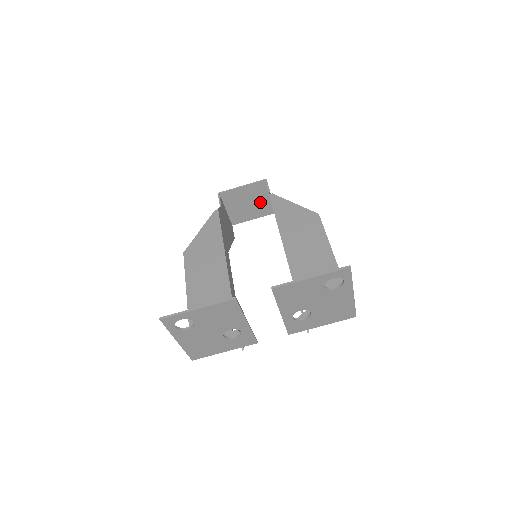
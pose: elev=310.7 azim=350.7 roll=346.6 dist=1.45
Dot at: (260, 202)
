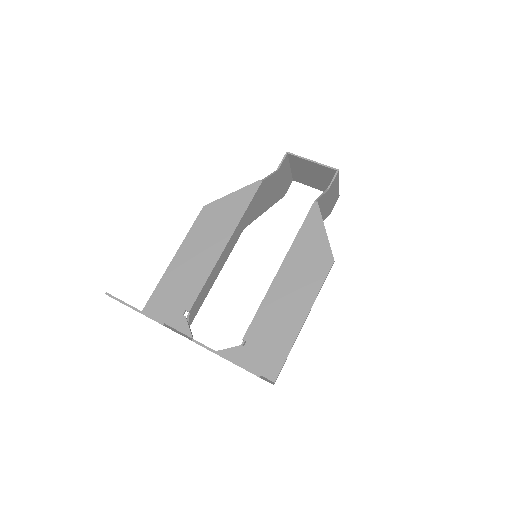
Dot at: (326, 181)
